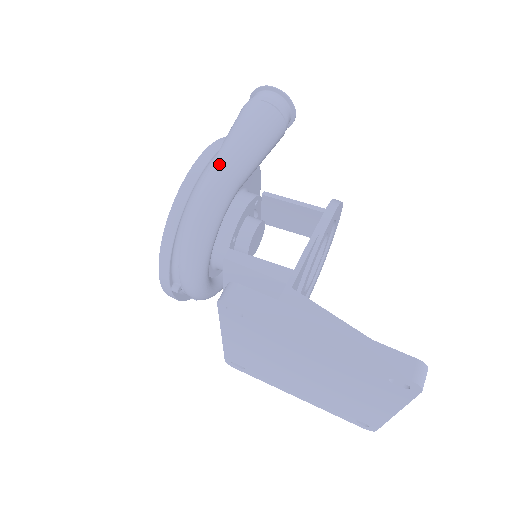
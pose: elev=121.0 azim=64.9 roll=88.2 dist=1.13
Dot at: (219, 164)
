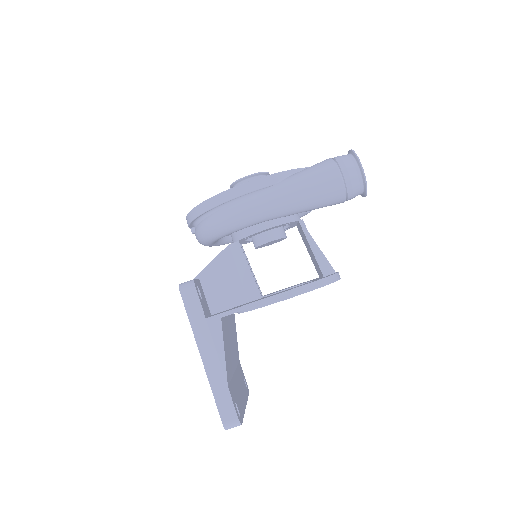
Dot at: (259, 199)
